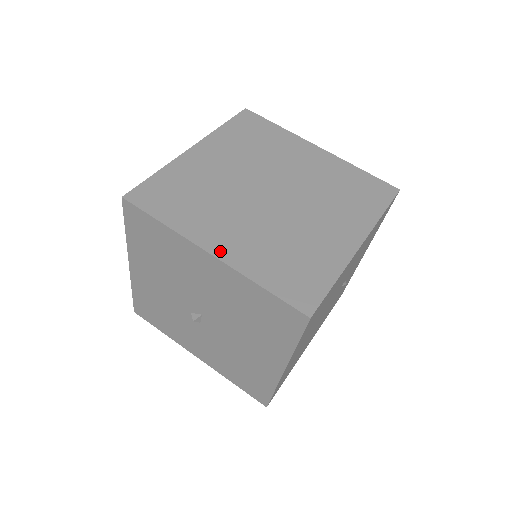
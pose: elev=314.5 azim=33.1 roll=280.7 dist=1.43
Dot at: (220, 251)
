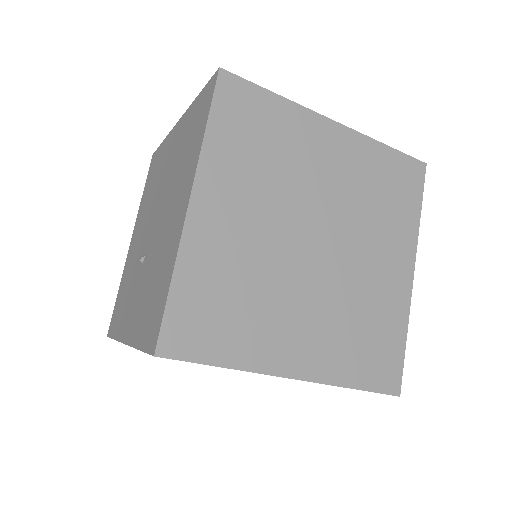
Dot at: (301, 369)
